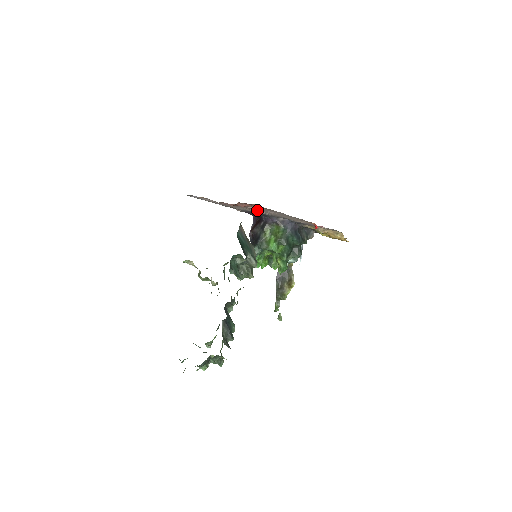
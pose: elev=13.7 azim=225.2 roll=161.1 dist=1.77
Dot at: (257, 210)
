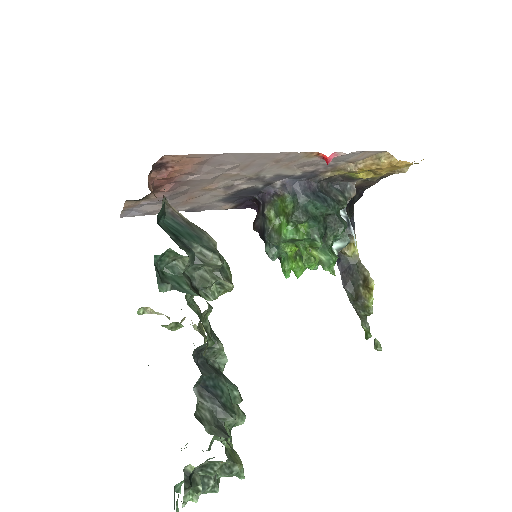
Dot at: (219, 182)
